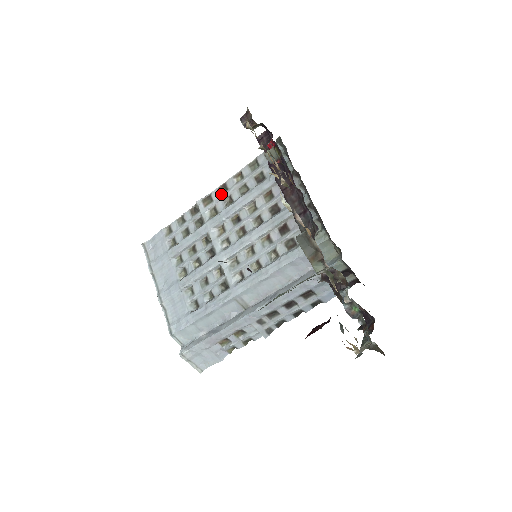
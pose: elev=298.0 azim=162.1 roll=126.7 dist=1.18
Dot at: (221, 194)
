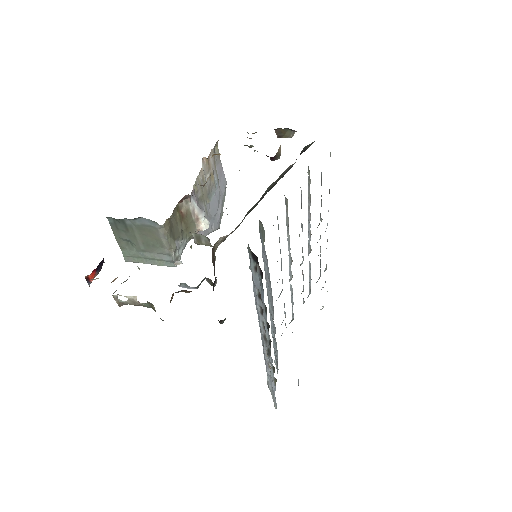
Dot at: occluded
